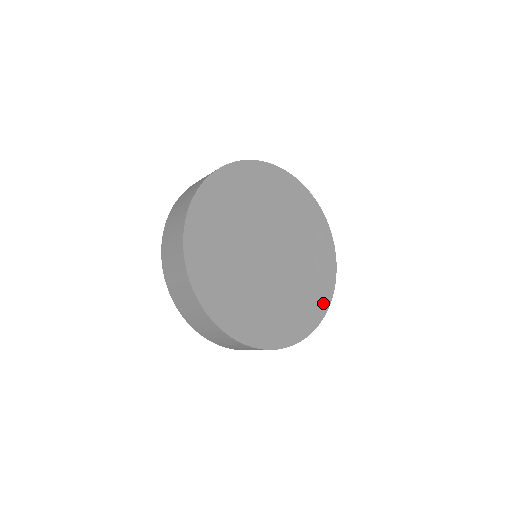
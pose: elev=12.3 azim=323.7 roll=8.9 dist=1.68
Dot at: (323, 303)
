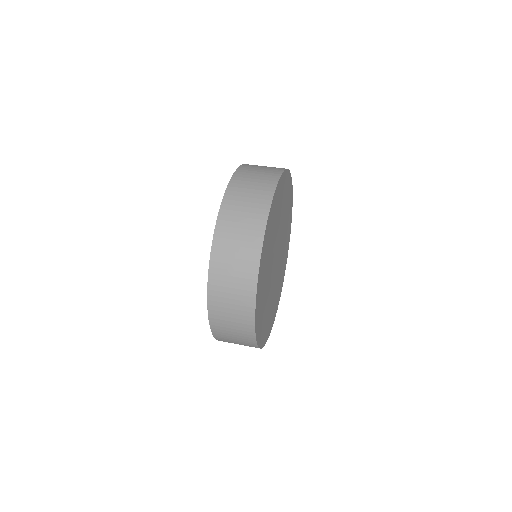
Dot at: (278, 302)
